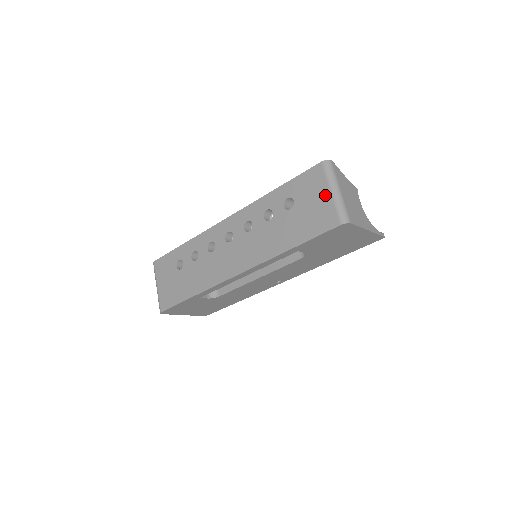
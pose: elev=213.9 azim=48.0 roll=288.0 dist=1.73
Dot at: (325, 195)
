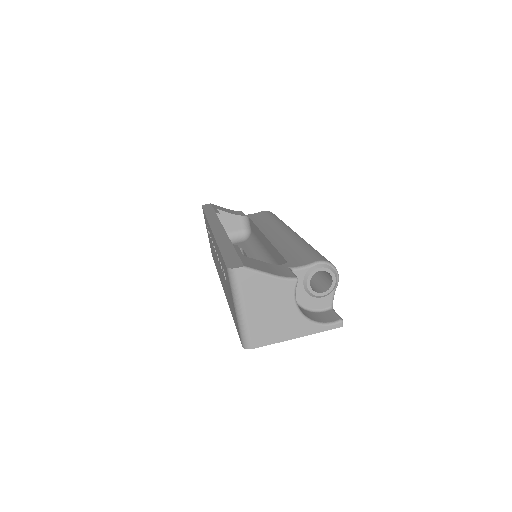
Dot at: (233, 305)
